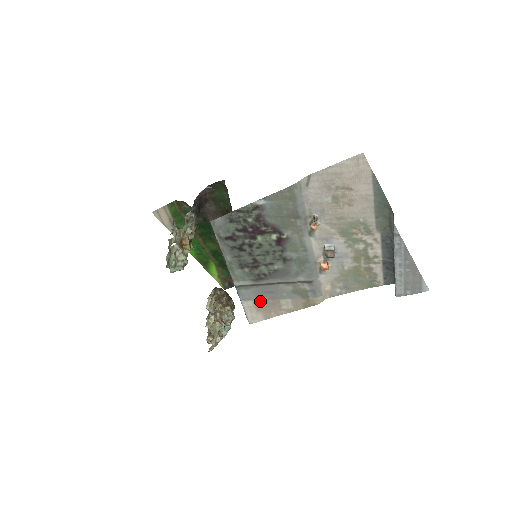
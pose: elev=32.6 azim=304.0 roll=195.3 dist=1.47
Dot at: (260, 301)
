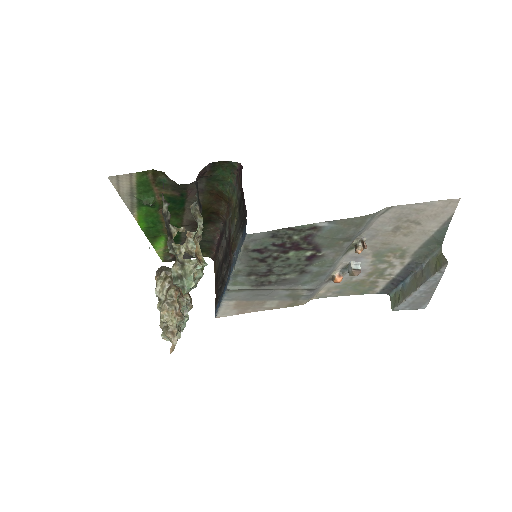
Dot at: (244, 301)
